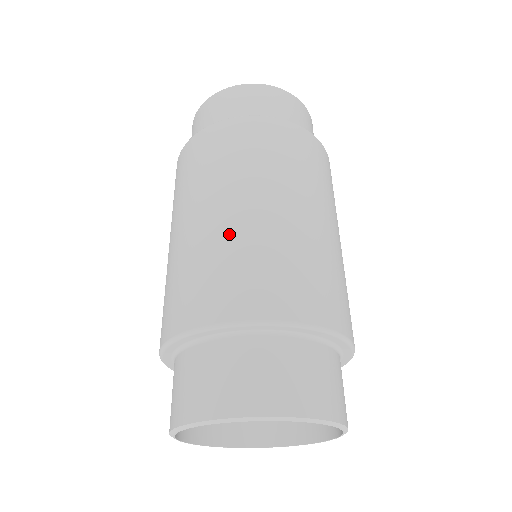
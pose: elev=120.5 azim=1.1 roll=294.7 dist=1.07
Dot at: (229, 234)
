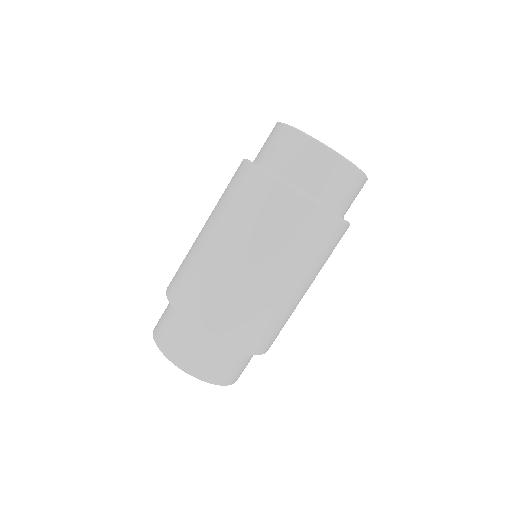
Dot at: (283, 307)
